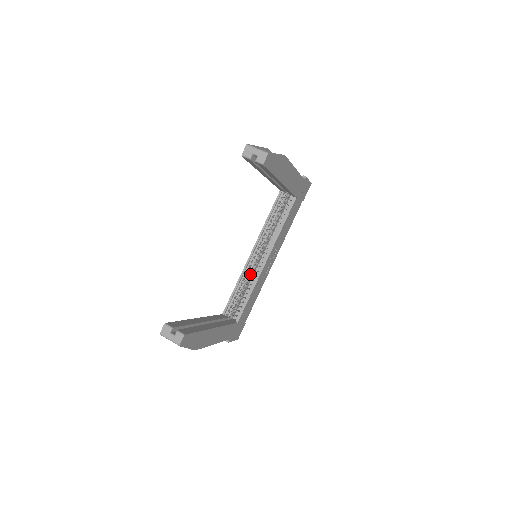
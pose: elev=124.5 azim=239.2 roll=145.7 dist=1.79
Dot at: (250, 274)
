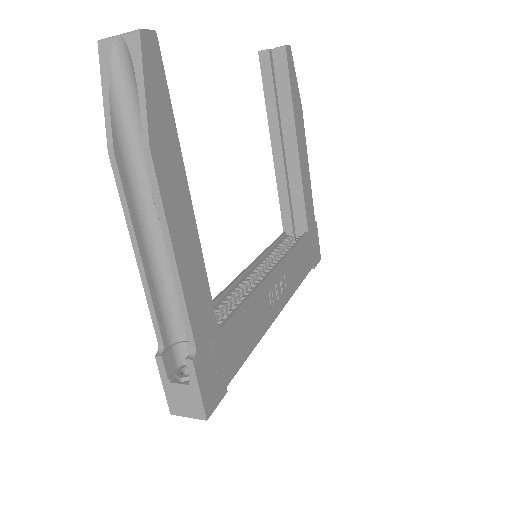
Dot at: (242, 294)
